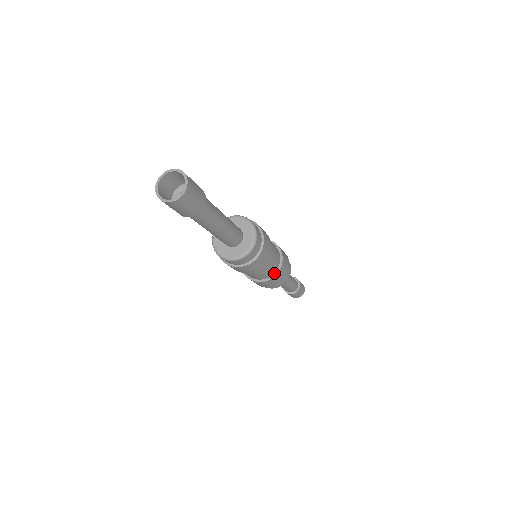
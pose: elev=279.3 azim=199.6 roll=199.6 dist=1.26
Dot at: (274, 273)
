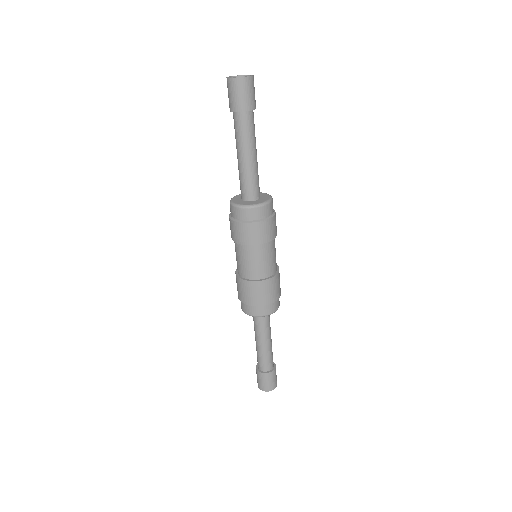
Dot at: (254, 279)
